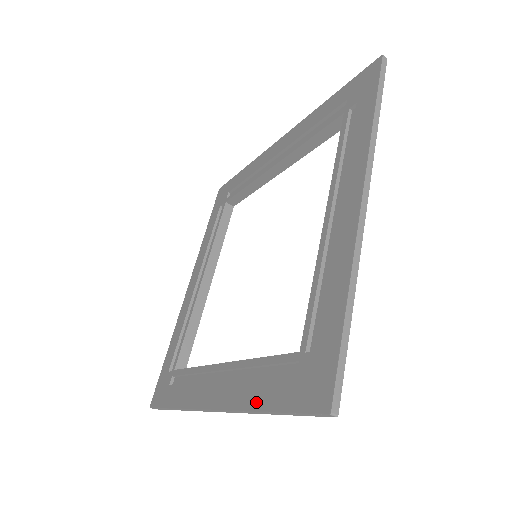
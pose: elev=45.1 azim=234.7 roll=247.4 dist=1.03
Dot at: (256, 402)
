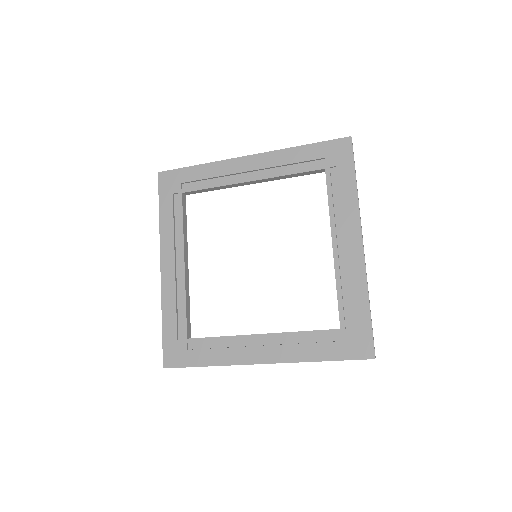
Dot at: (312, 357)
